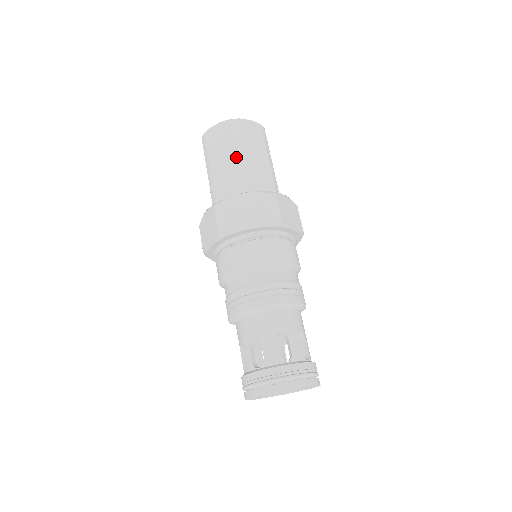
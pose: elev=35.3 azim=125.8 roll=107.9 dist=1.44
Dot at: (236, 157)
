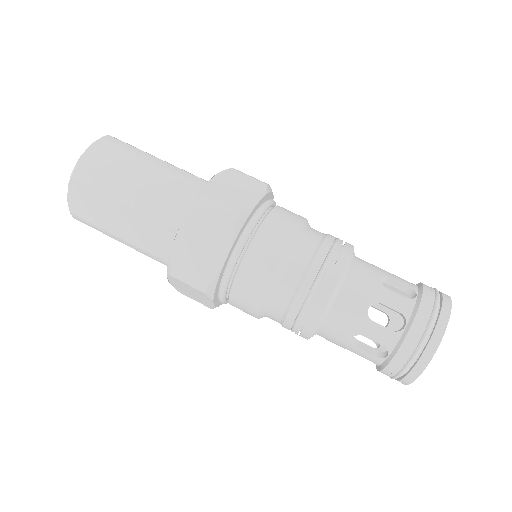
Dot at: (125, 204)
